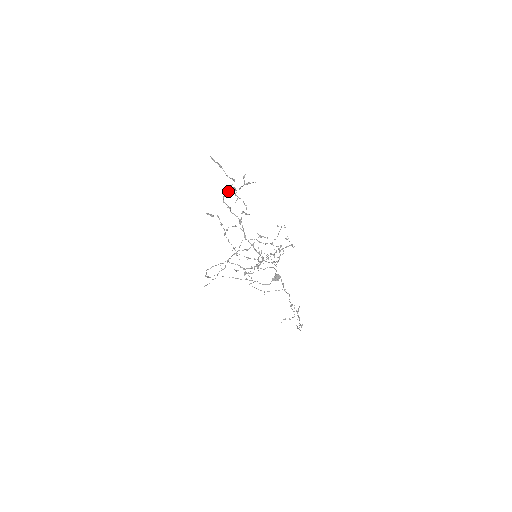
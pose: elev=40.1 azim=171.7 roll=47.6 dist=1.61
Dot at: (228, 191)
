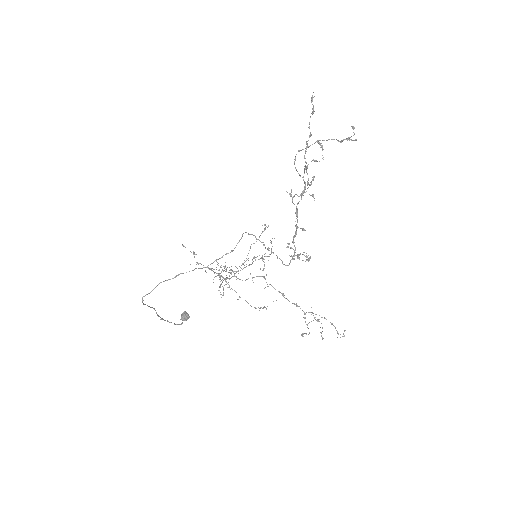
Dot at: (308, 146)
